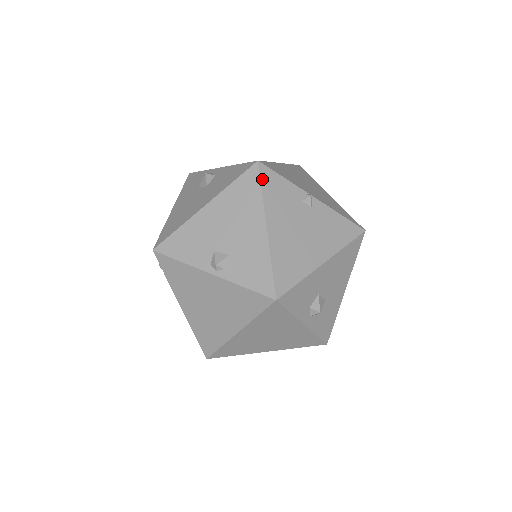
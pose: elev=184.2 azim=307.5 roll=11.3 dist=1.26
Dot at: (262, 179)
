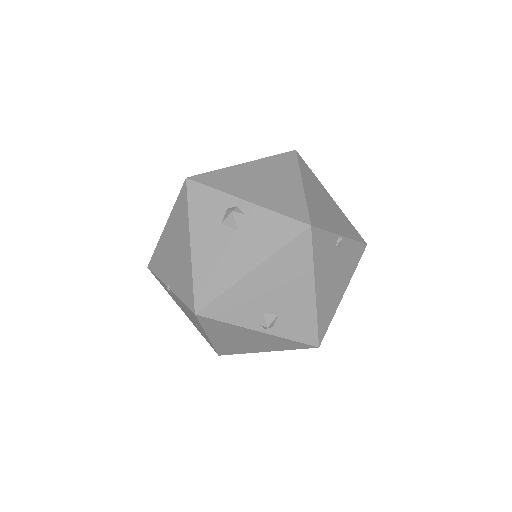
Dot at: (313, 244)
